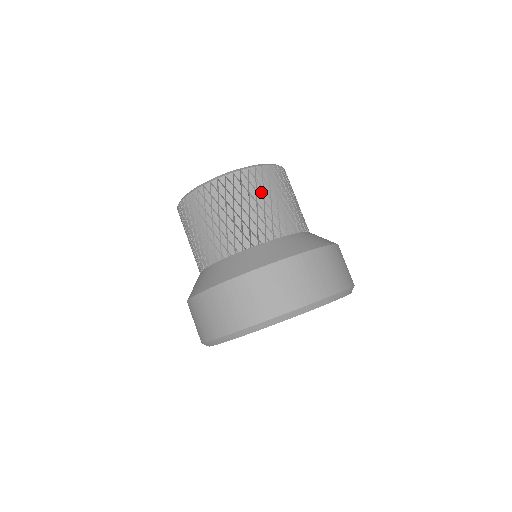
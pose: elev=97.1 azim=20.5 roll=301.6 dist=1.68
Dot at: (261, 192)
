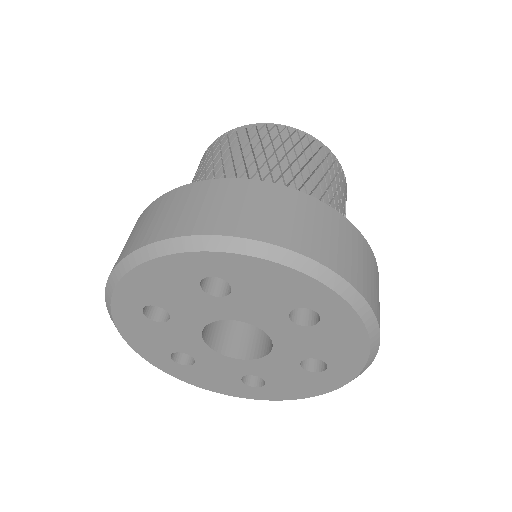
Dot at: (288, 147)
